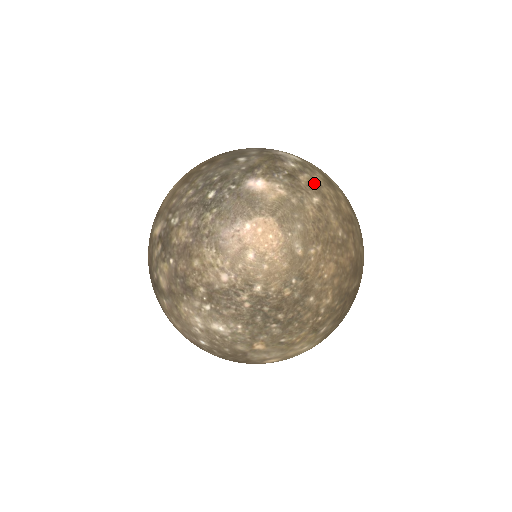
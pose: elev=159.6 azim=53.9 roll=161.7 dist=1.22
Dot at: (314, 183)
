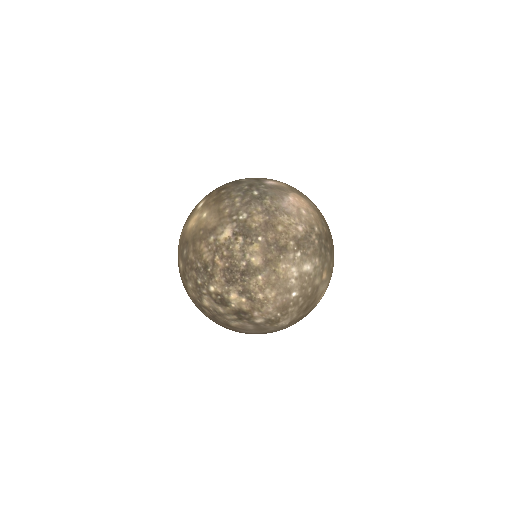
Dot at: occluded
